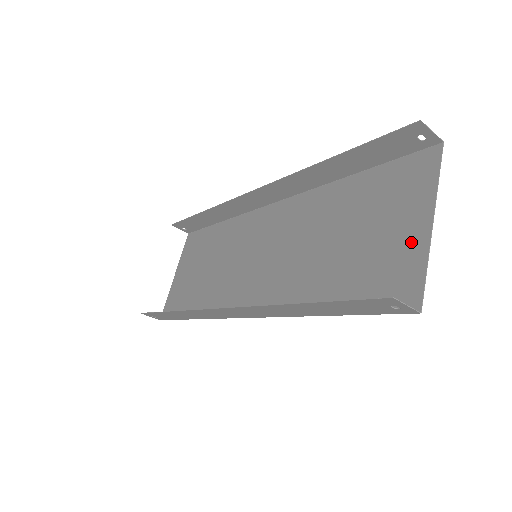
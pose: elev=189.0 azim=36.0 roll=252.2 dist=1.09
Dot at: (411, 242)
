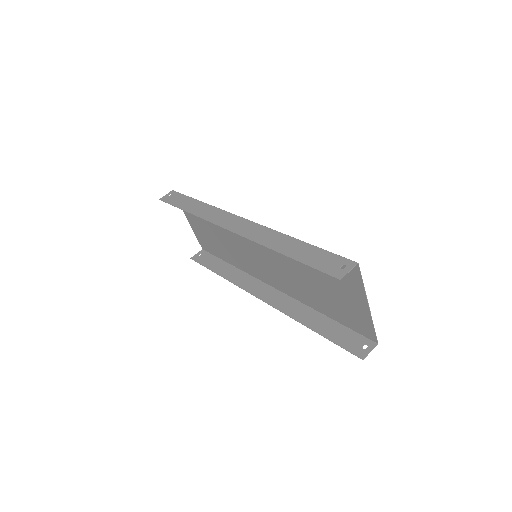
Dot at: (360, 310)
